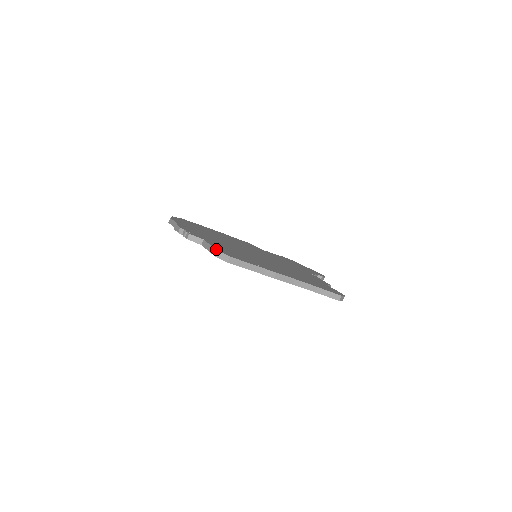
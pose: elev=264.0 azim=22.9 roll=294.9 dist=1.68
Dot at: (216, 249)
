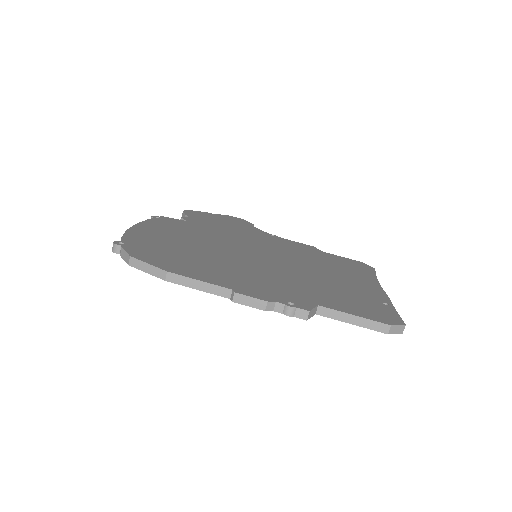
Dot at: (383, 323)
